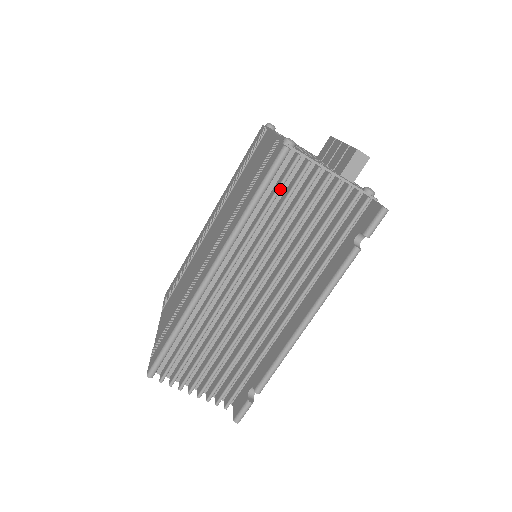
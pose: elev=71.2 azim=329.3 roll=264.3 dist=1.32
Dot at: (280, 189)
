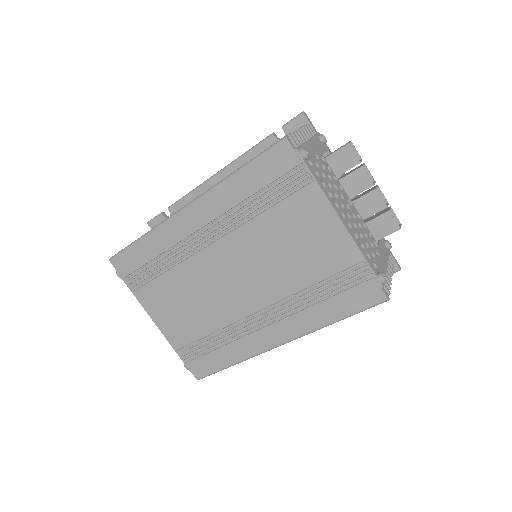
Dot at: occluded
